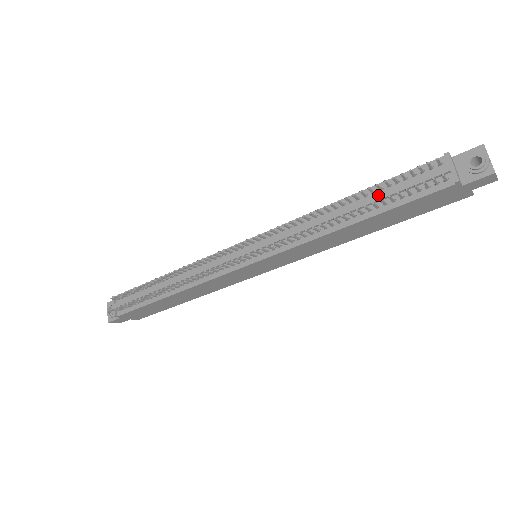
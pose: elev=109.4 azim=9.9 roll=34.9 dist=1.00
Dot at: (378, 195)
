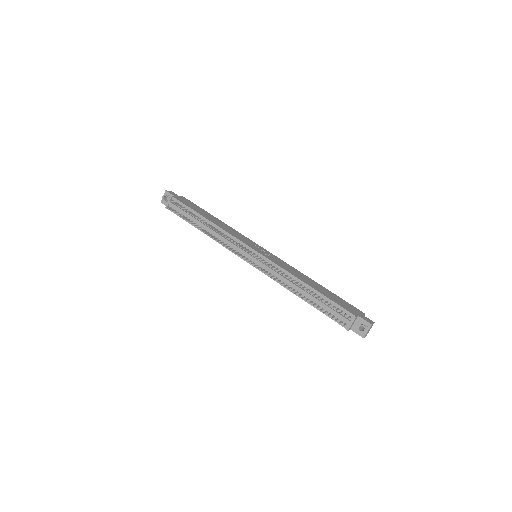
Dot at: (319, 301)
